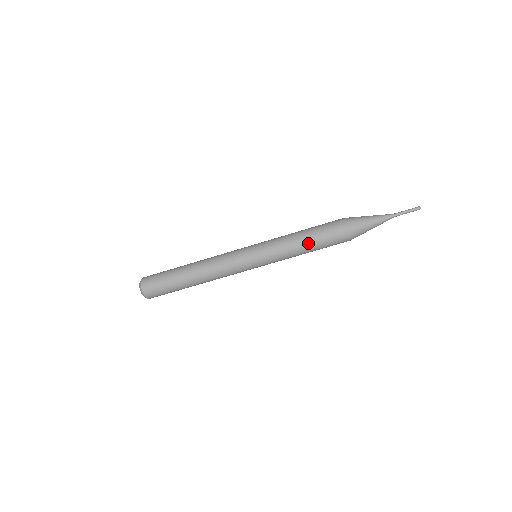
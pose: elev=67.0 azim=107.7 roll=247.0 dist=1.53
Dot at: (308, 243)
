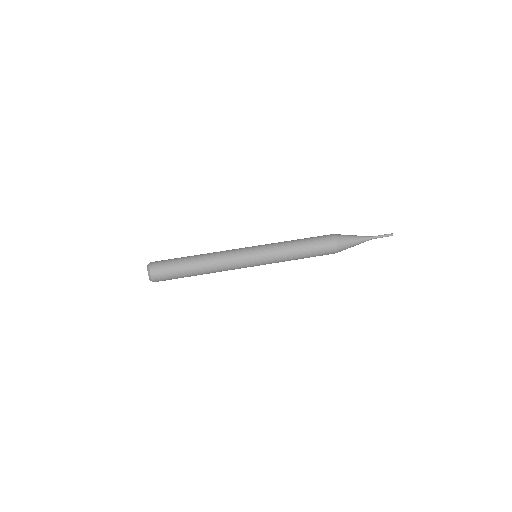
Dot at: (303, 250)
